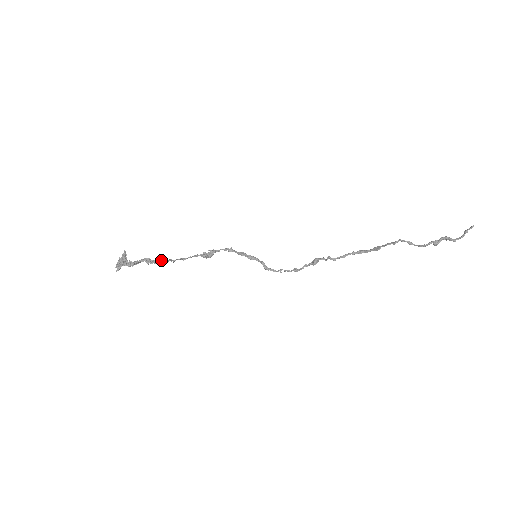
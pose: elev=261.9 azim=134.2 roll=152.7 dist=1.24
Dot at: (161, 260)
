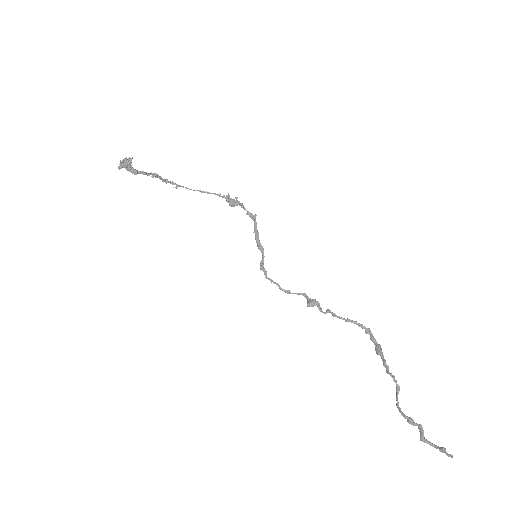
Dot at: (172, 182)
